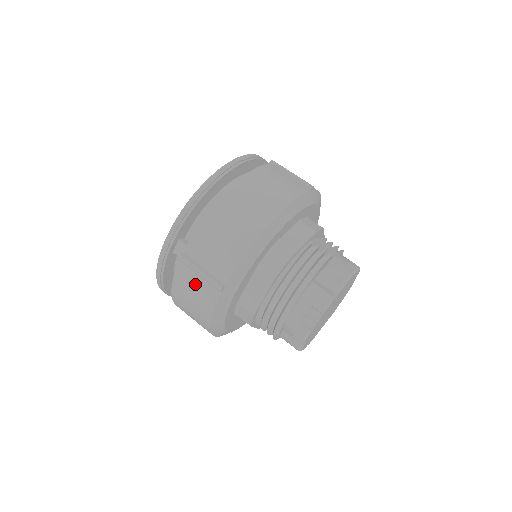
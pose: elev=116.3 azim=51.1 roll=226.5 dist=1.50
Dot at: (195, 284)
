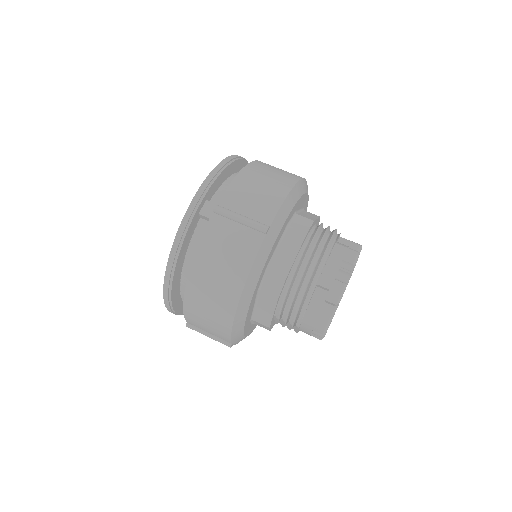
Dot at: (232, 234)
